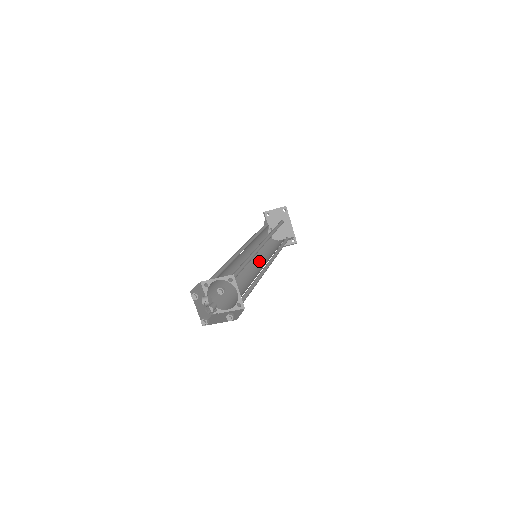
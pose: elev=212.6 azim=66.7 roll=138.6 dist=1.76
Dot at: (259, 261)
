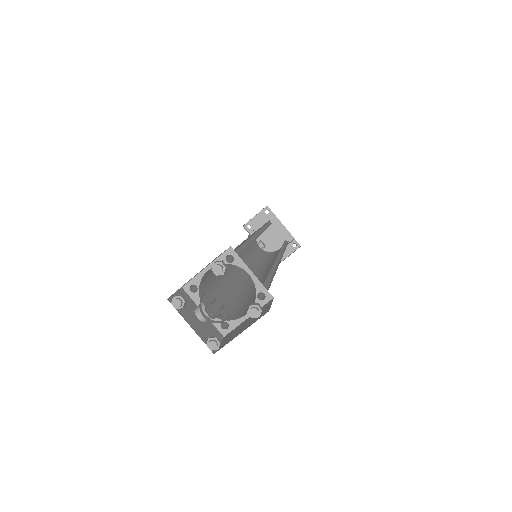
Dot at: (263, 268)
